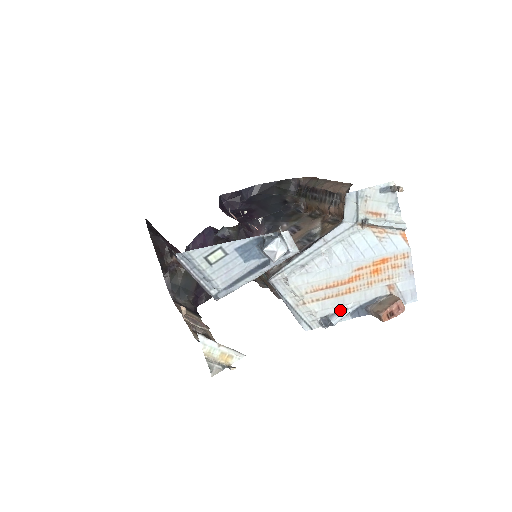
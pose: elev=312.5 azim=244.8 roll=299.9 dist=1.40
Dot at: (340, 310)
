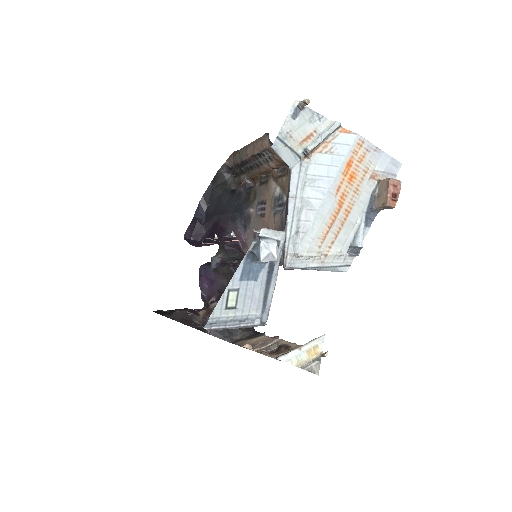
Dot at: (355, 232)
